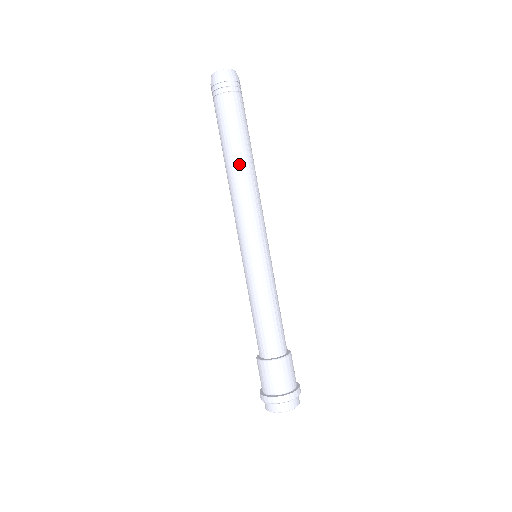
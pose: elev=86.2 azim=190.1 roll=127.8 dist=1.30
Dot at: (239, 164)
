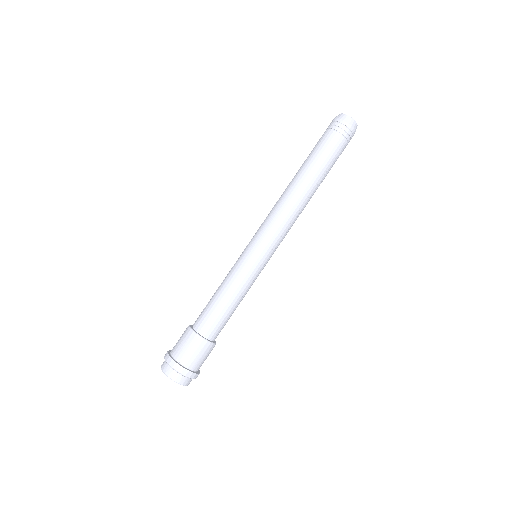
Dot at: (305, 185)
